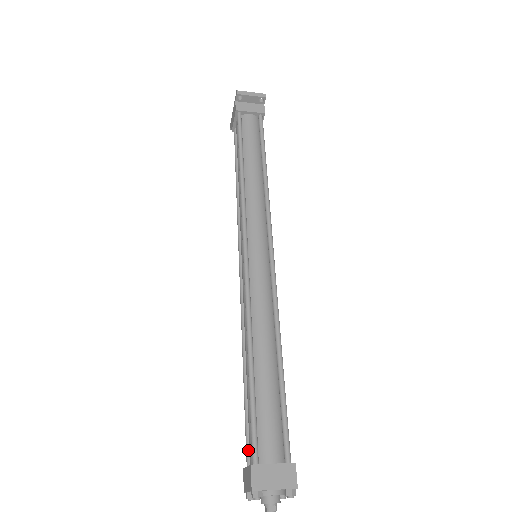
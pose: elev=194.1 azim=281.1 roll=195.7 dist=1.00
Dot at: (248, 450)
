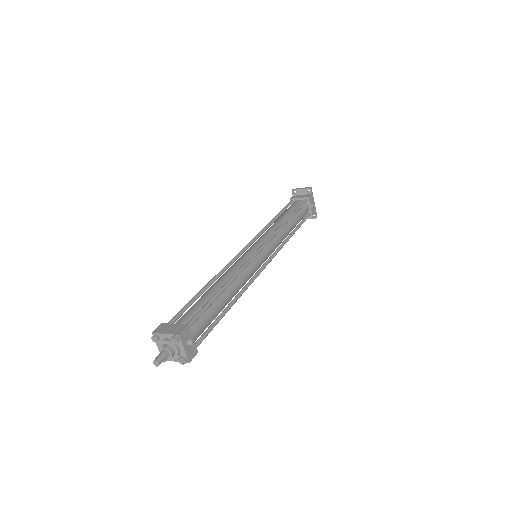
Dot at: occluded
